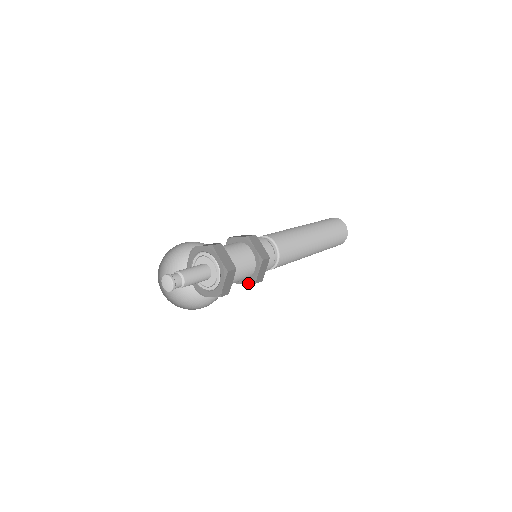
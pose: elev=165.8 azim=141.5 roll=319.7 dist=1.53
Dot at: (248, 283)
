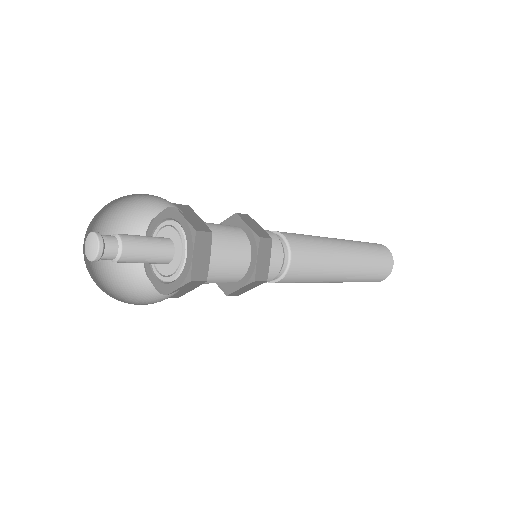
Dot at: (220, 286)
